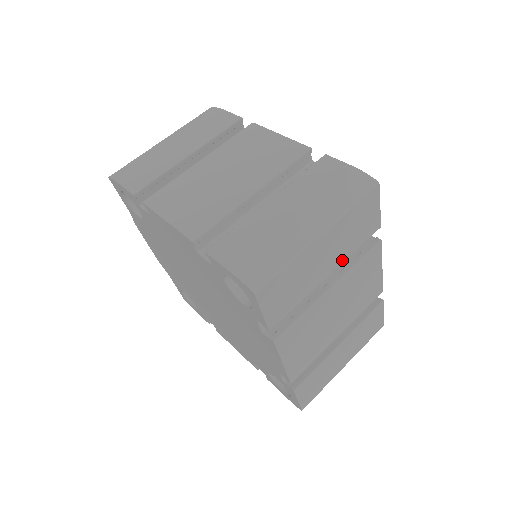
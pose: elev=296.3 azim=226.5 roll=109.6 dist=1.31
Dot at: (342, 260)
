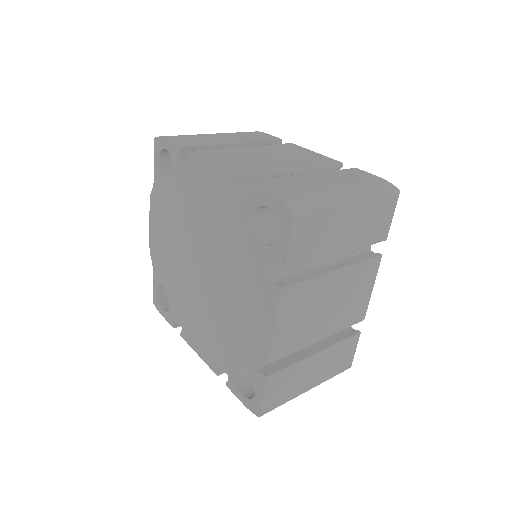
Dot at: (354, 247)
